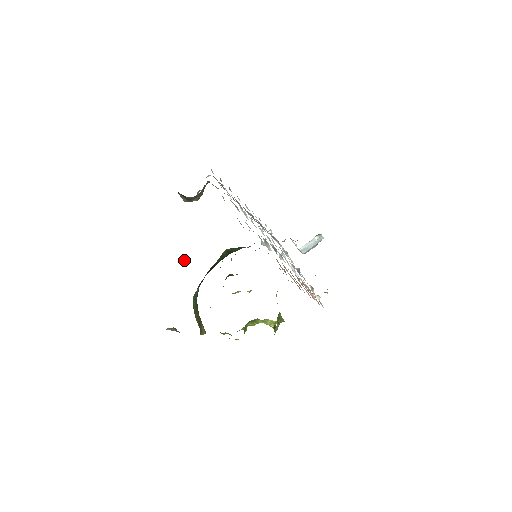
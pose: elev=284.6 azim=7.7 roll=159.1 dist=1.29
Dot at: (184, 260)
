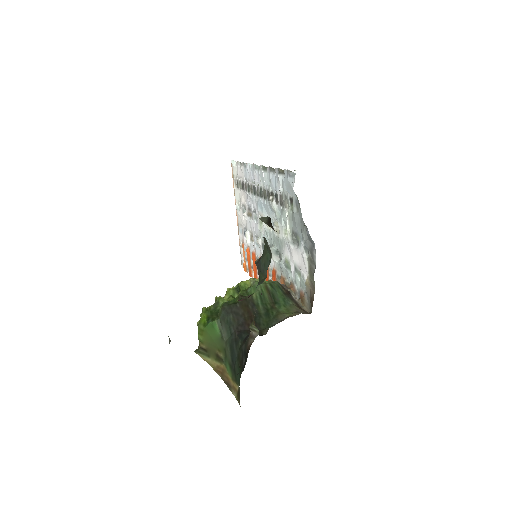
Dot at: (256, 329)
